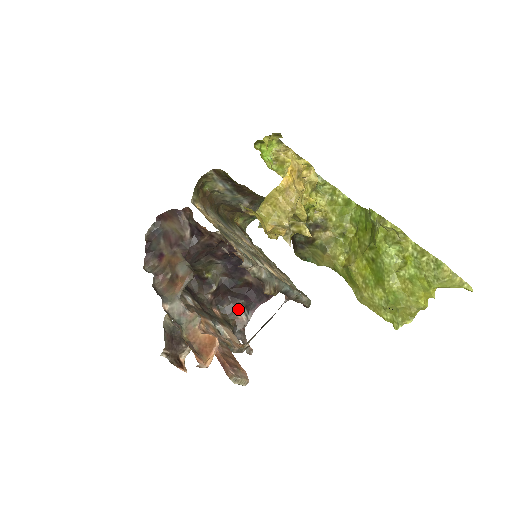
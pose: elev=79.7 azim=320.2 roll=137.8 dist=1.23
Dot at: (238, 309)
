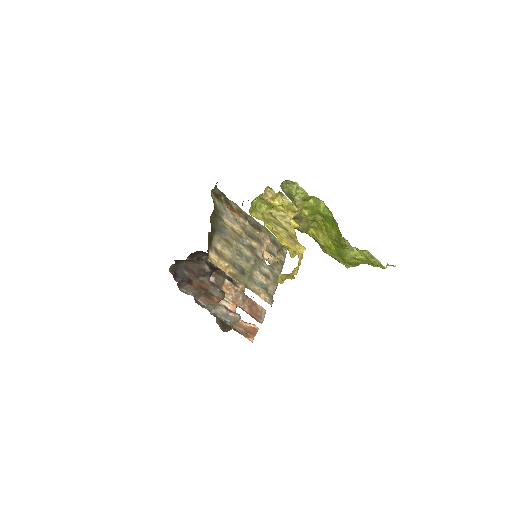
Dot at: occluded
